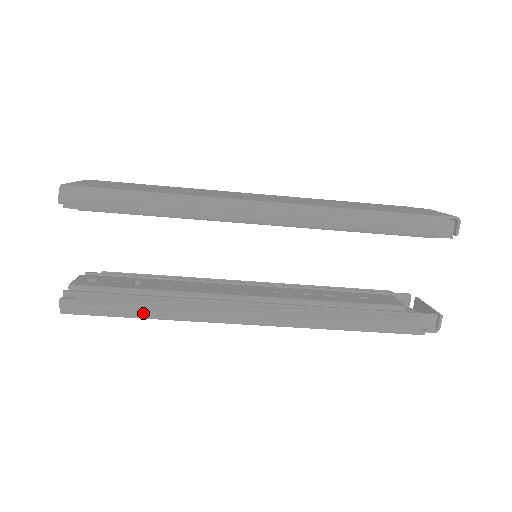
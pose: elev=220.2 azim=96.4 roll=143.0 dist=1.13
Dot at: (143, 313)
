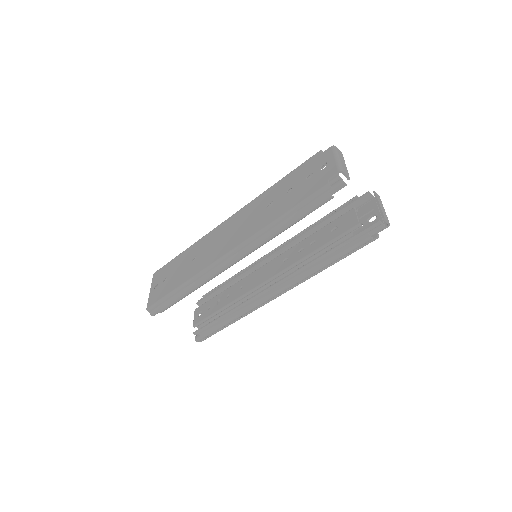
Dot at: (230, 323)
